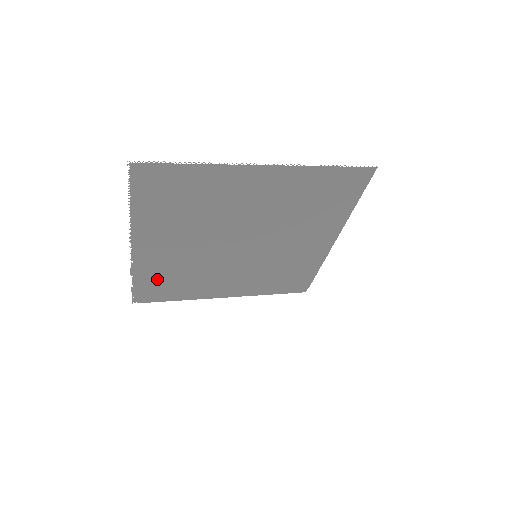
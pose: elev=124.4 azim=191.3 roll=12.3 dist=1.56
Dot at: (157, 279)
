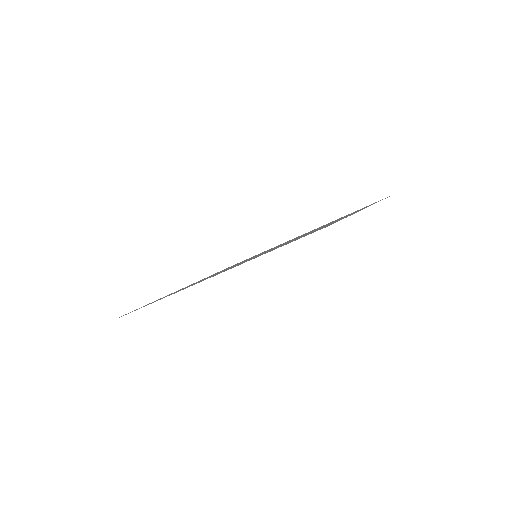
Dot at: occluded
